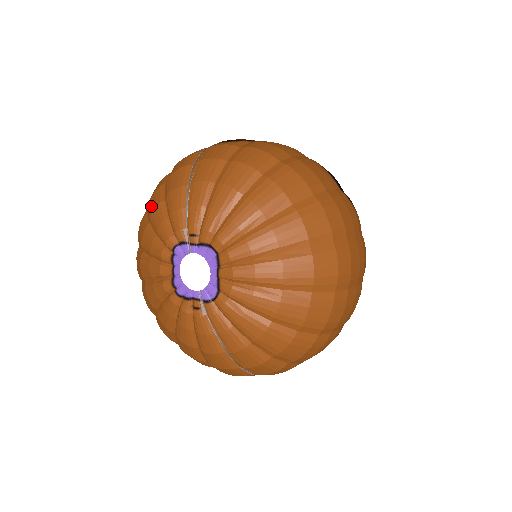
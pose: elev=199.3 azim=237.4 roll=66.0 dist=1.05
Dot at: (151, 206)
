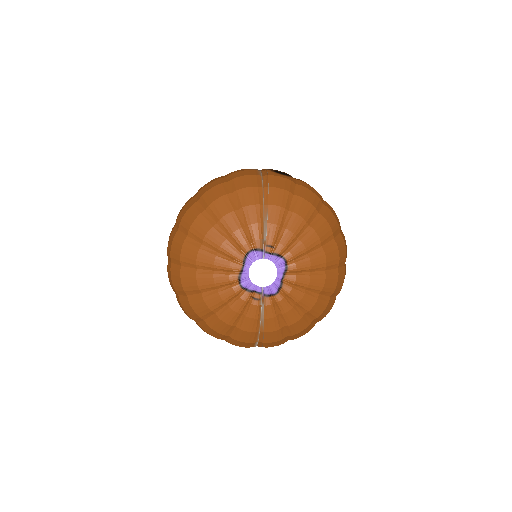
Dot at: (220, 210)
